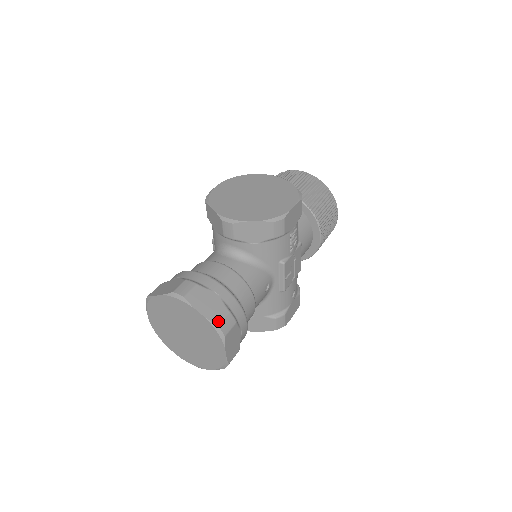
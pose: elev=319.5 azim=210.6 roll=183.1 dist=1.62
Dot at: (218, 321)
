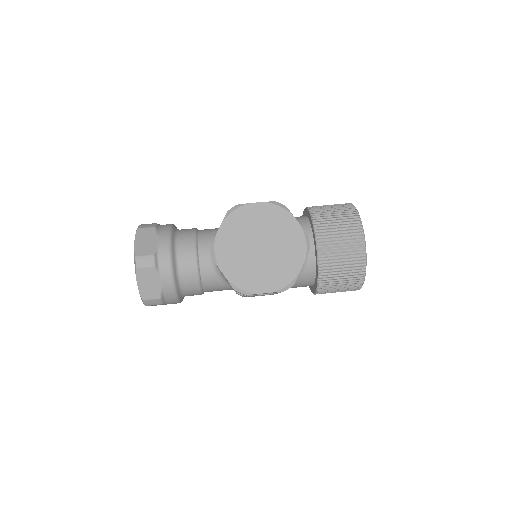
Dot at: (145, 298)
